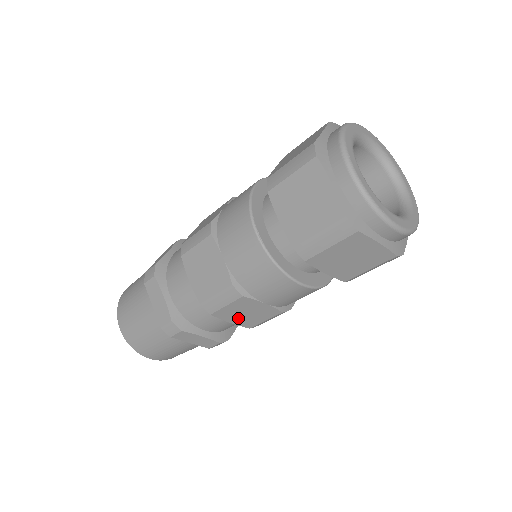
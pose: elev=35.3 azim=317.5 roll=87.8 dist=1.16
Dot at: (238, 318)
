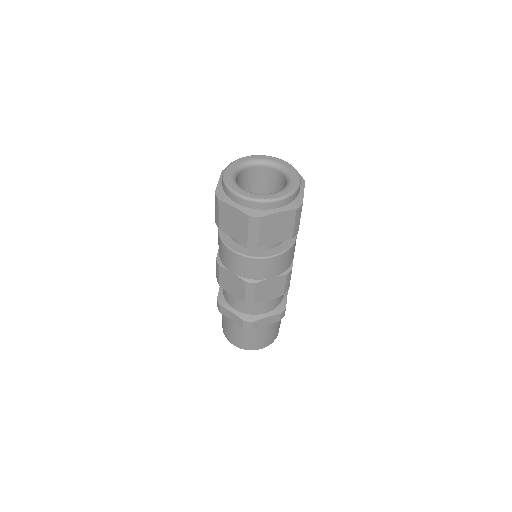
Dot at: (232, 290)
